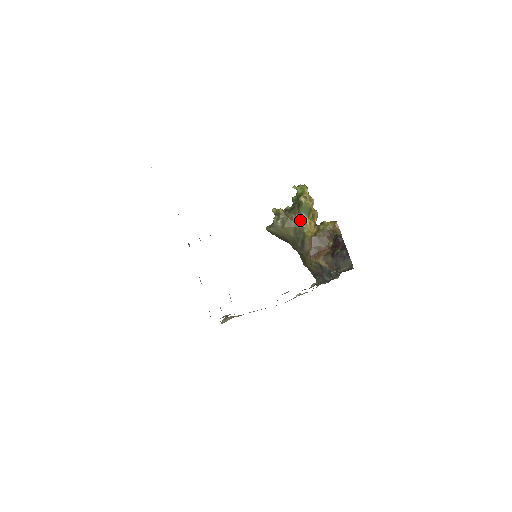
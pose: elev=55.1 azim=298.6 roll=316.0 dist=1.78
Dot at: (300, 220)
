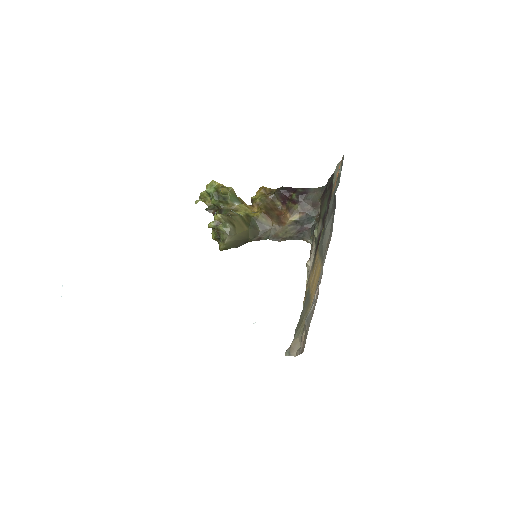
Dot at: (238, 211)
